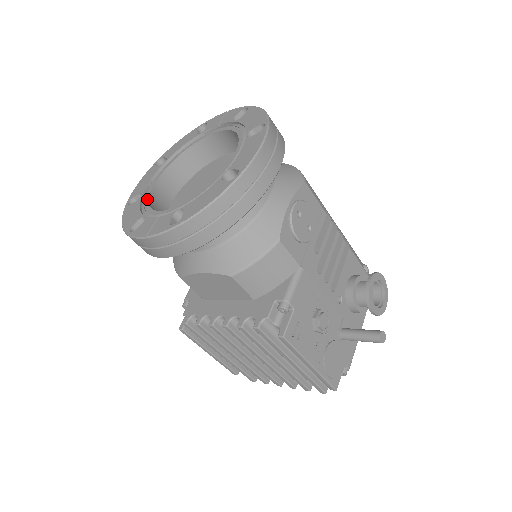
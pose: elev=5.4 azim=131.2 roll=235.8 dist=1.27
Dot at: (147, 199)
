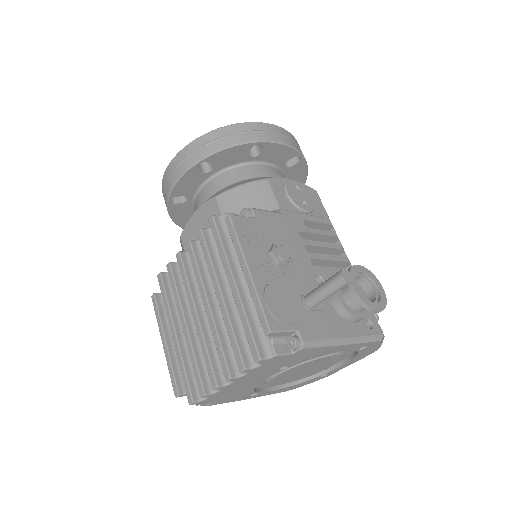
Dot at: occluded
